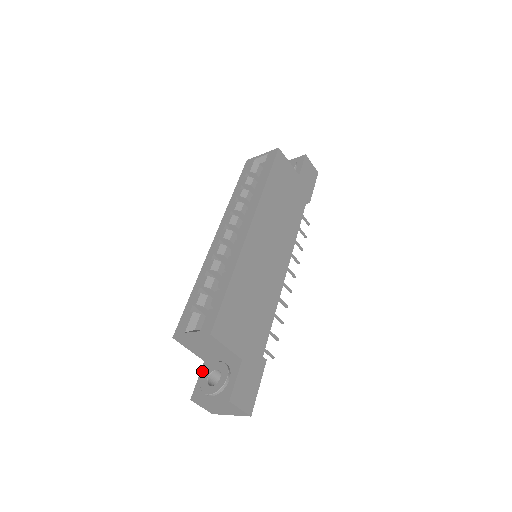
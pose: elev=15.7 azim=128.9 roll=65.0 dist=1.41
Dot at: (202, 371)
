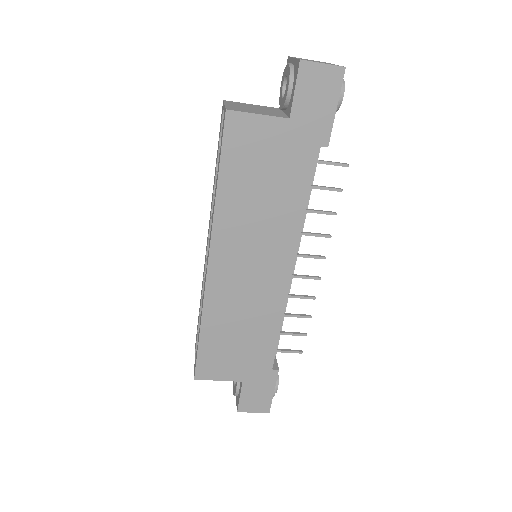
Dot at: occluded
